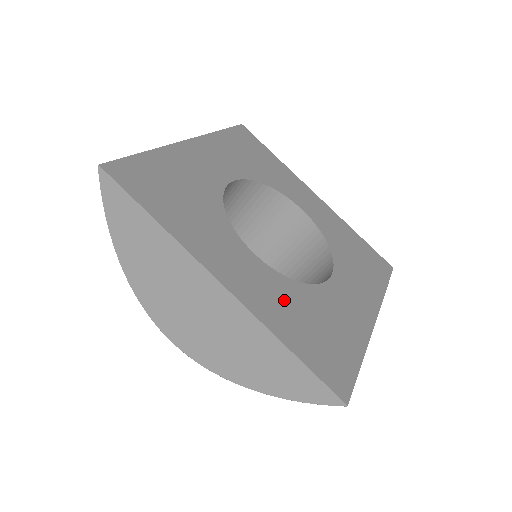
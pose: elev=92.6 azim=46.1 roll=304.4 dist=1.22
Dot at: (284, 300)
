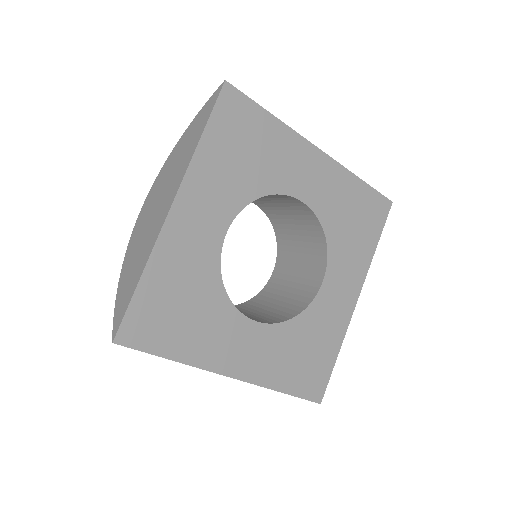
Dot at: (280, 350)
